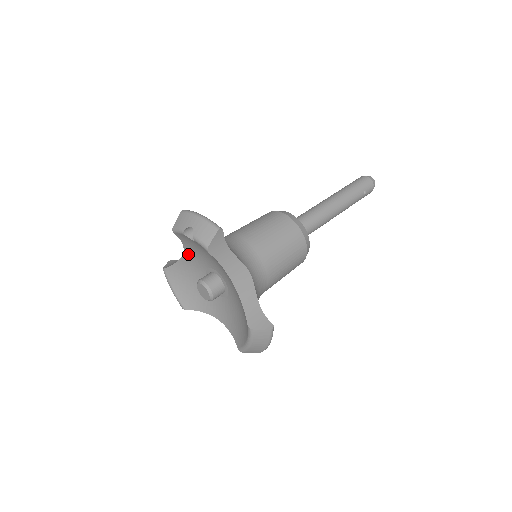
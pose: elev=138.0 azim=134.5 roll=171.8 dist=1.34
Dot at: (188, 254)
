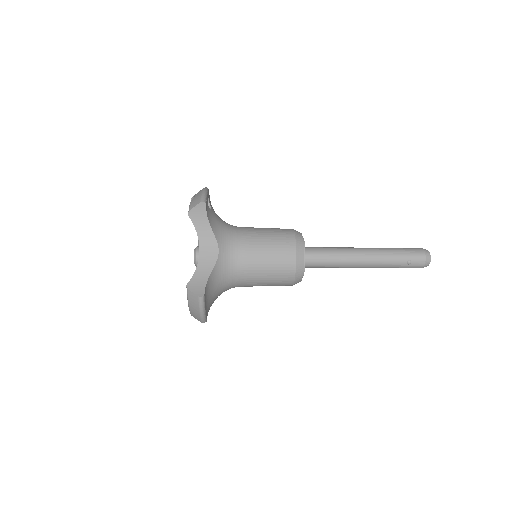
Dot at: occluded
